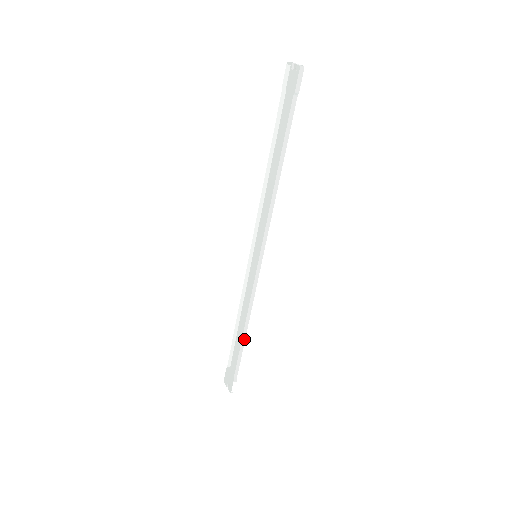
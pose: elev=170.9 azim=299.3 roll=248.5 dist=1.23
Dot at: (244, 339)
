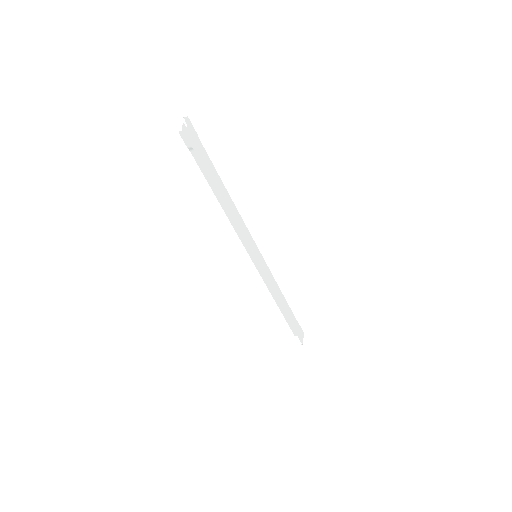
Dot at: (283, 312)
